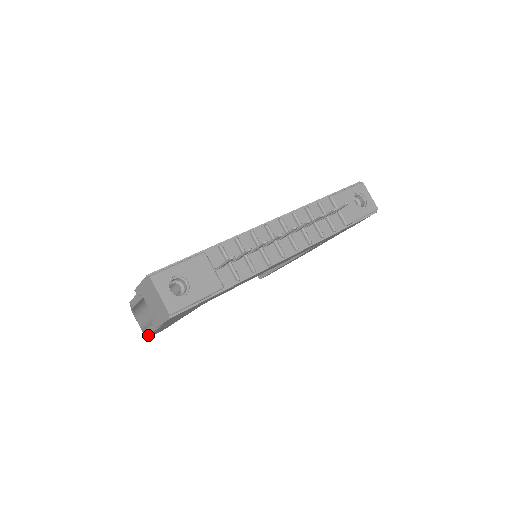
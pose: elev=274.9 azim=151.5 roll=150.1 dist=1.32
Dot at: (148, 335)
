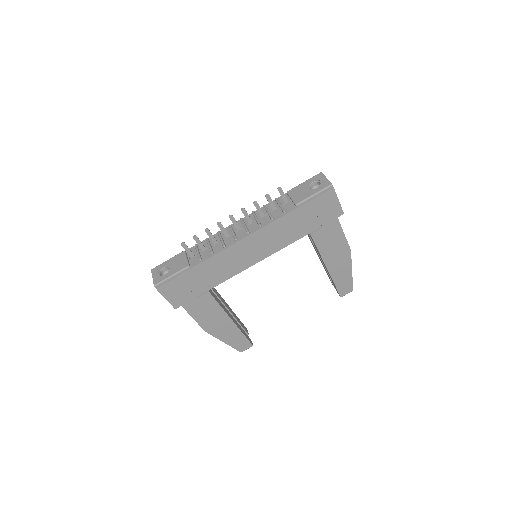
Dot at: (206, 331)
